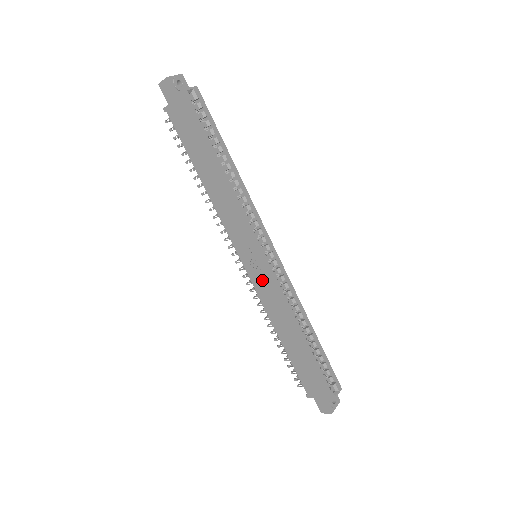
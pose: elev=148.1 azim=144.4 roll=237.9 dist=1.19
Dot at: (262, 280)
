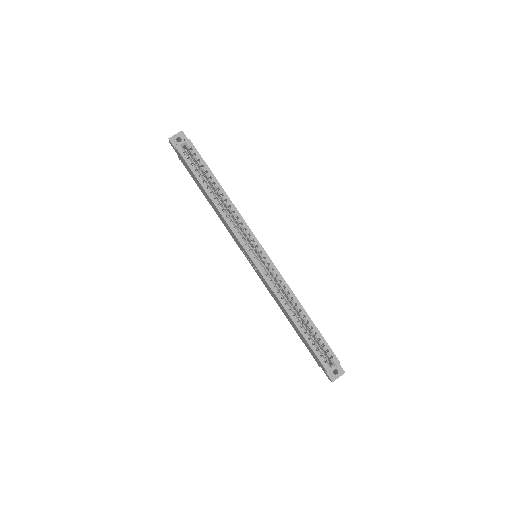
Dot at: (260, 275)
